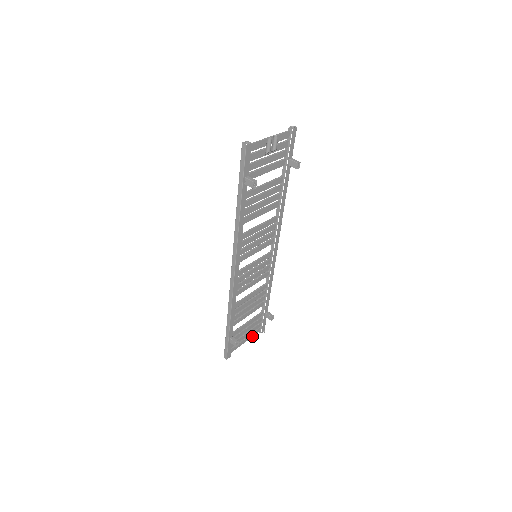
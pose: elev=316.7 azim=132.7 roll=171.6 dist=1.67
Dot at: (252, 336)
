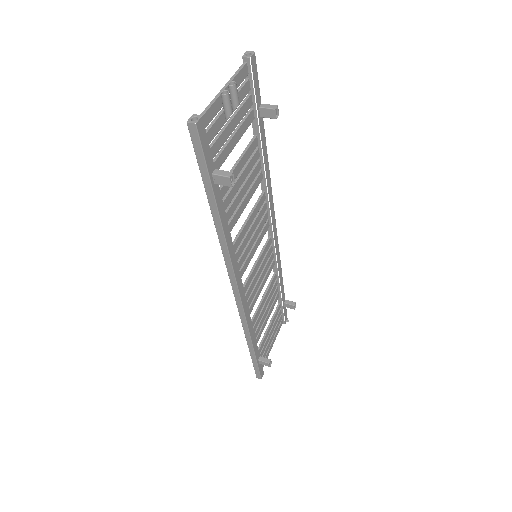
Dot at: (277, 334)
